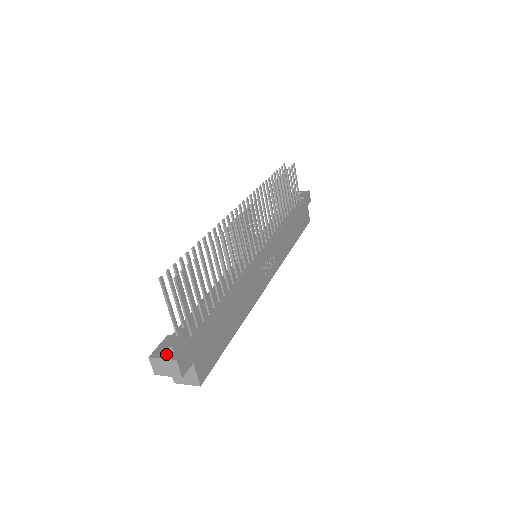
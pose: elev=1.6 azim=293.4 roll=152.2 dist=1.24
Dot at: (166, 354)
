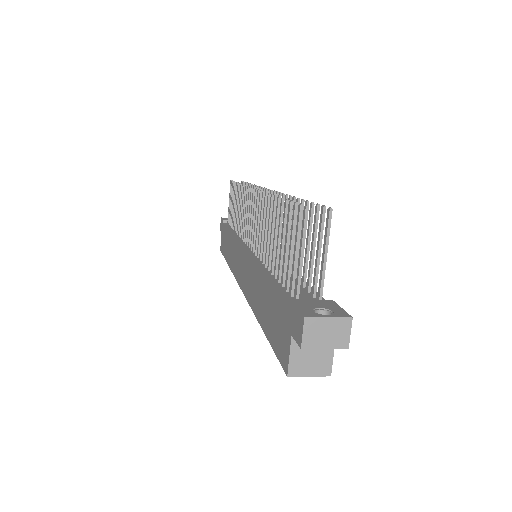
Dot at: occluded
